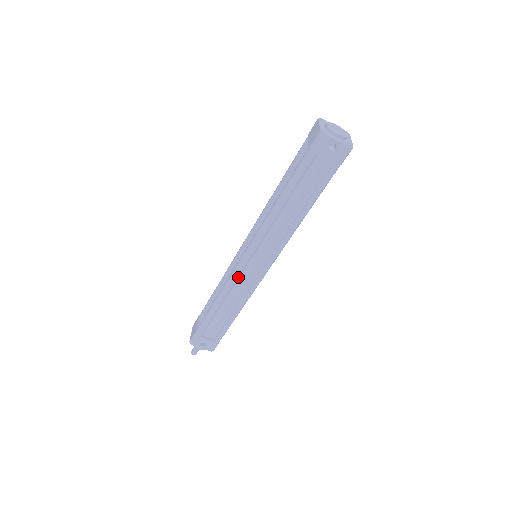
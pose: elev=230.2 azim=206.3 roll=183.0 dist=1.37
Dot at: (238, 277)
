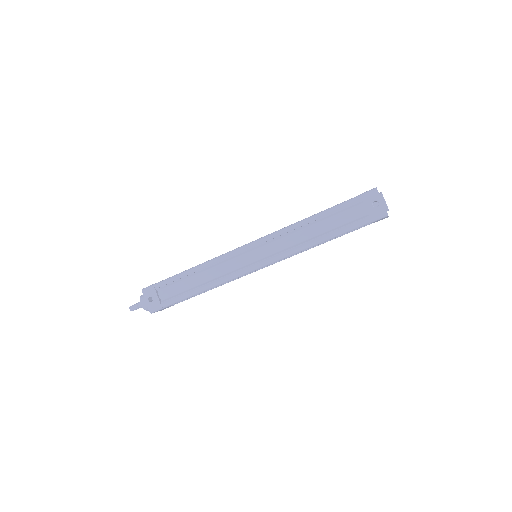
Dot at: (231, 258)
